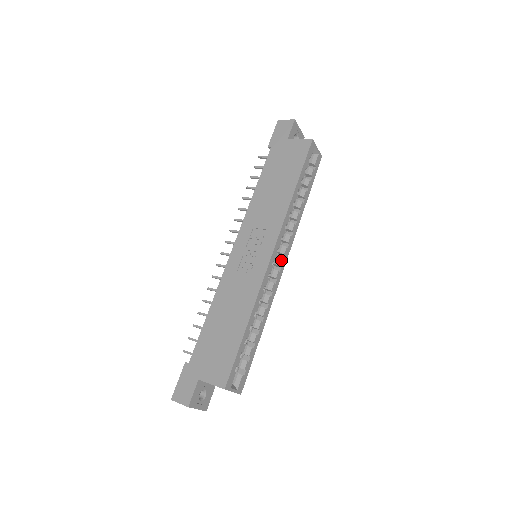
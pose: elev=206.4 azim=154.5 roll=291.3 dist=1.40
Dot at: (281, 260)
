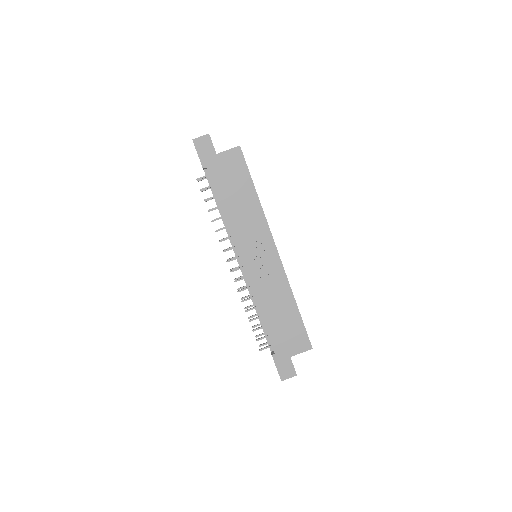
Dot at: occluded
